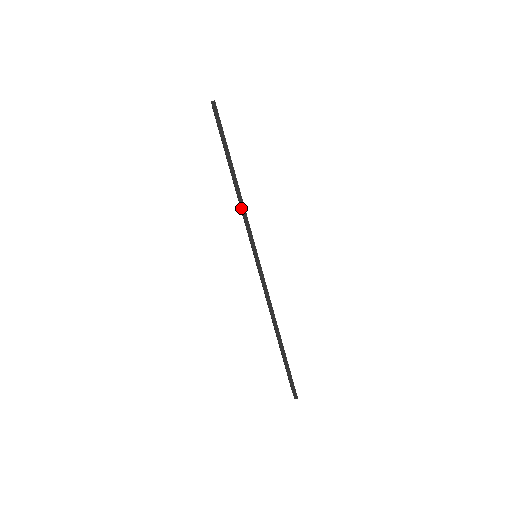
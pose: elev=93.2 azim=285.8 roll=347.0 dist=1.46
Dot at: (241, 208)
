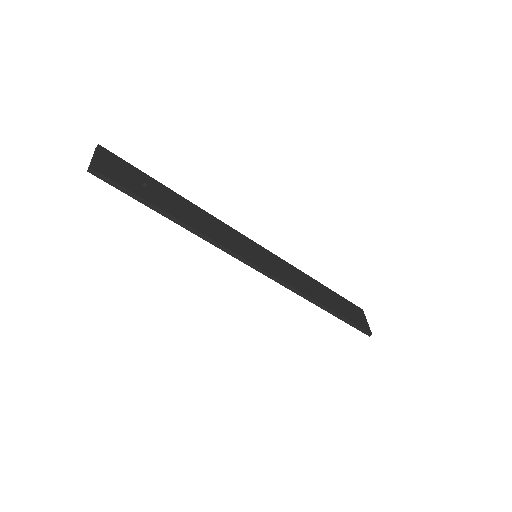
Dot at: occluded
